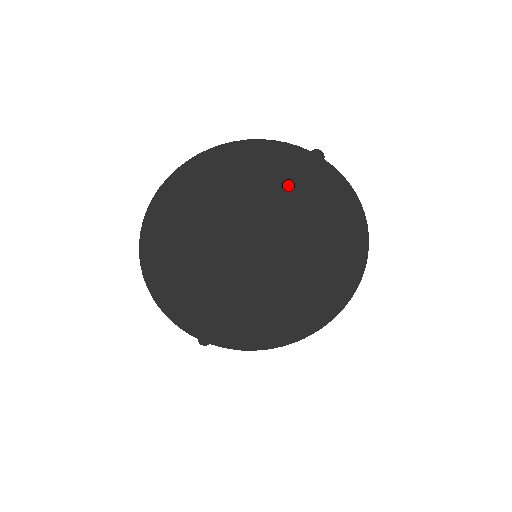
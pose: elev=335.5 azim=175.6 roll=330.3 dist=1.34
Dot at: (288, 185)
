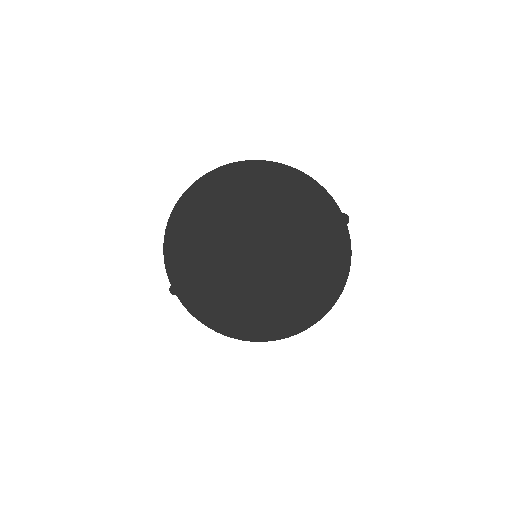
Dot at: (312, 224)
